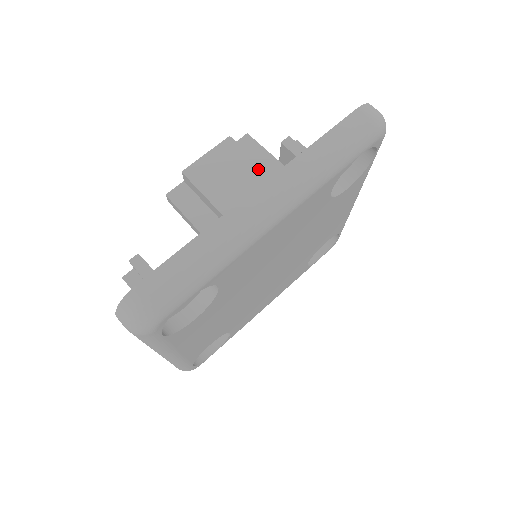
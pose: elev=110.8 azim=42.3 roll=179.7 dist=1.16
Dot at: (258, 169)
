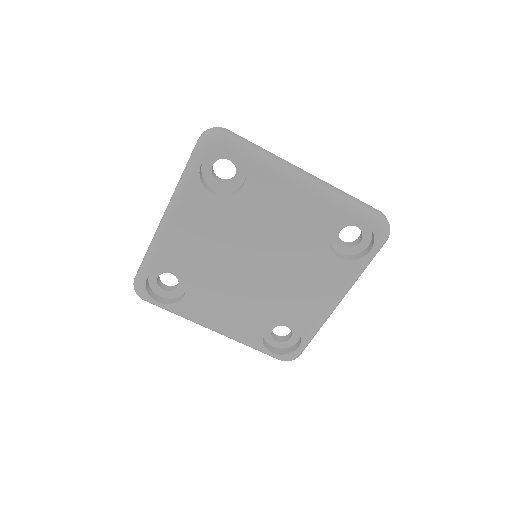
Dot at: occluded
